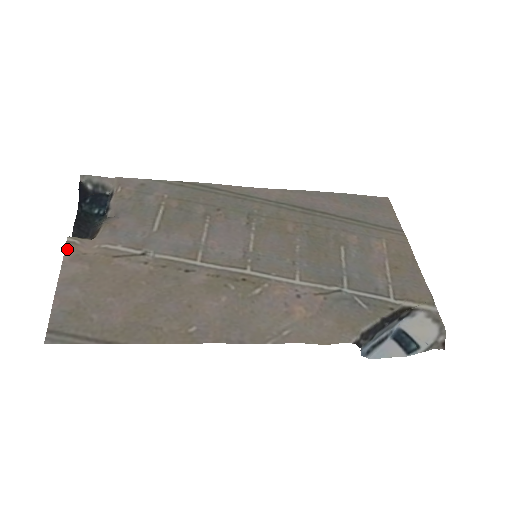
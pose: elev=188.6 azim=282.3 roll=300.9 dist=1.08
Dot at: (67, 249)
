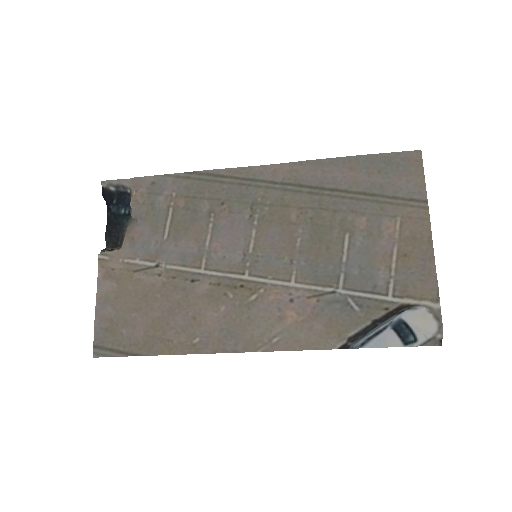
Dot at: (99, 267)
